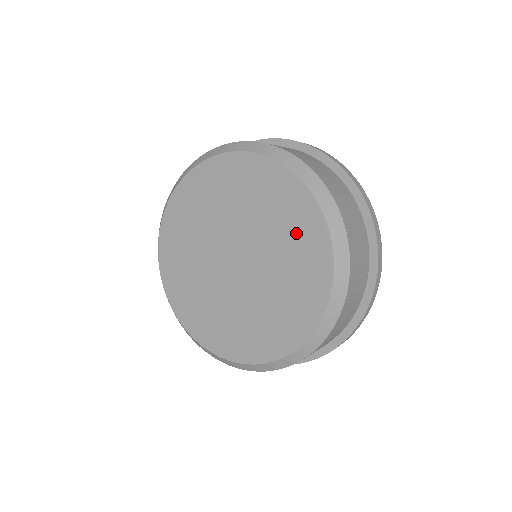
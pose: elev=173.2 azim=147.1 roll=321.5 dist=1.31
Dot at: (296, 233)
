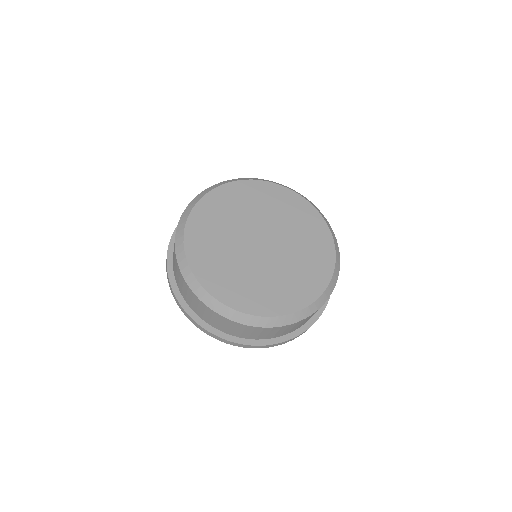
Dot at: (310, 232)
